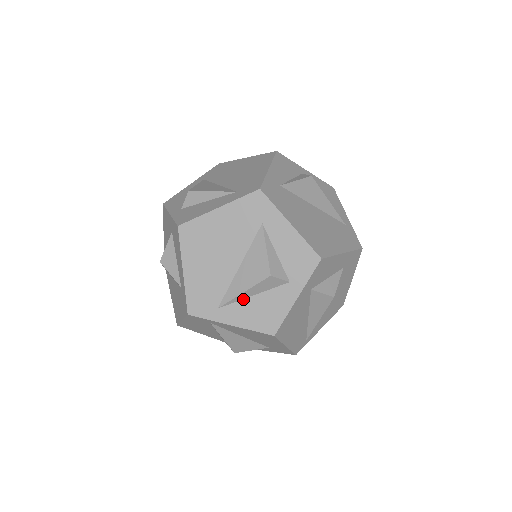
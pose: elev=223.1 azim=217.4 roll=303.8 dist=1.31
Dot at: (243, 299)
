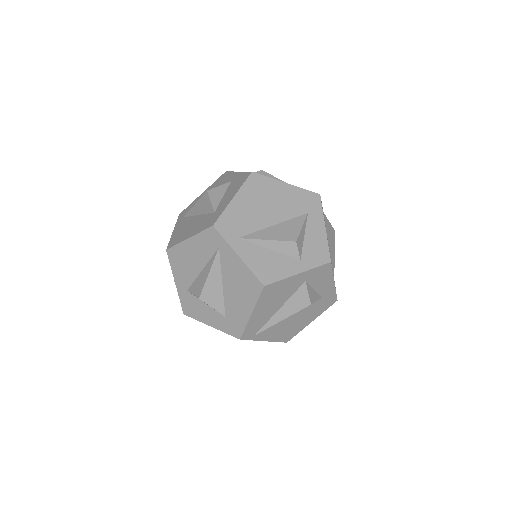
Dot at: (261, 246)
